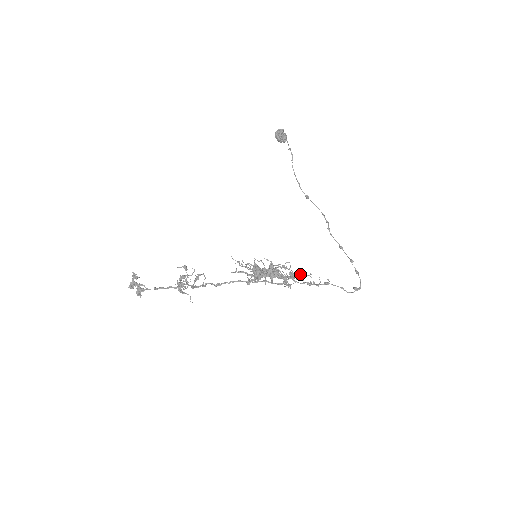
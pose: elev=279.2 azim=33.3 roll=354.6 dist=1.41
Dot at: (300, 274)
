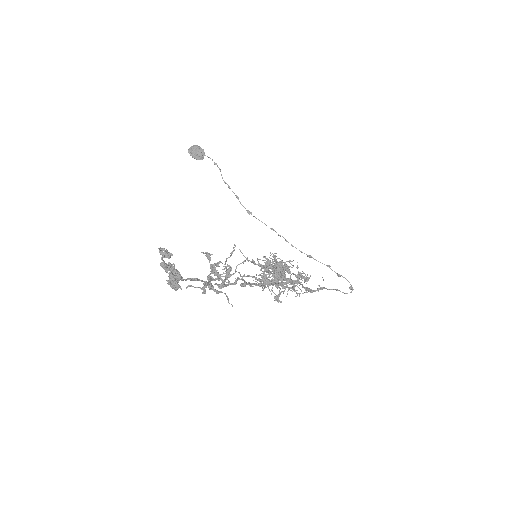
Dot at: occluded
